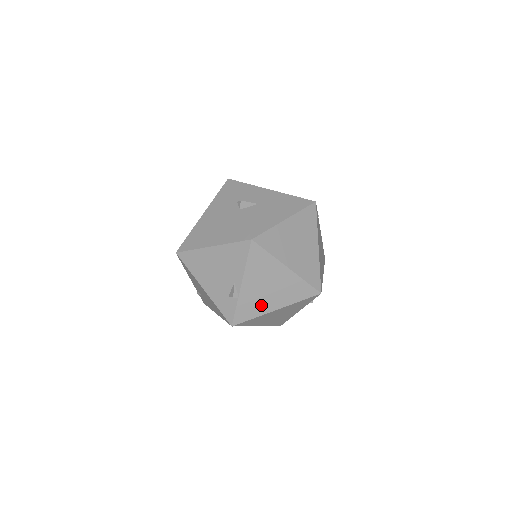
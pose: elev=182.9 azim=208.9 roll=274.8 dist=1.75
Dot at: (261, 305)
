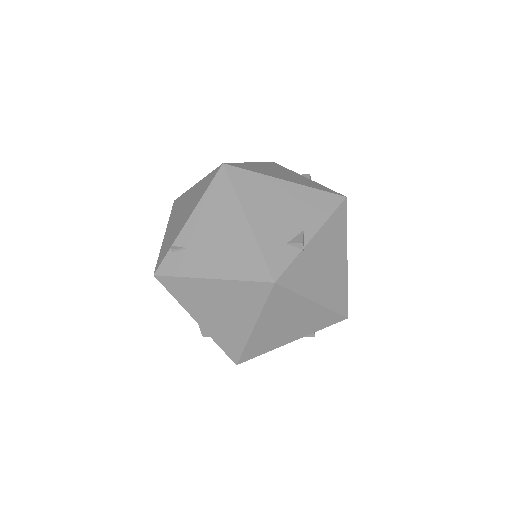
Dot at: (310, 281)
